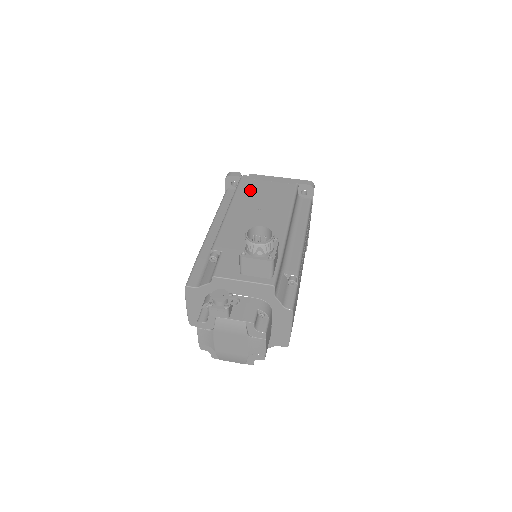
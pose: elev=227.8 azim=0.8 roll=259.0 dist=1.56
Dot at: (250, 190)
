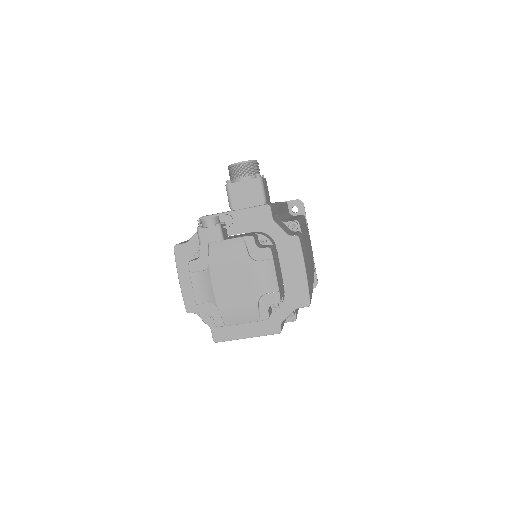
Dot at: occluded
